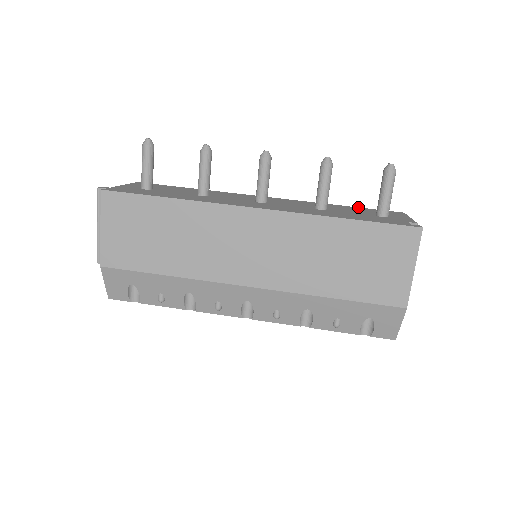
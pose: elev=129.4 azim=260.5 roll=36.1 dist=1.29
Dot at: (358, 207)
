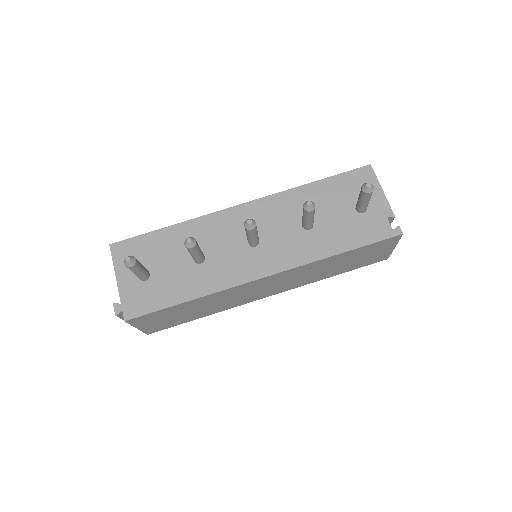
Dot at: (329, 177)
